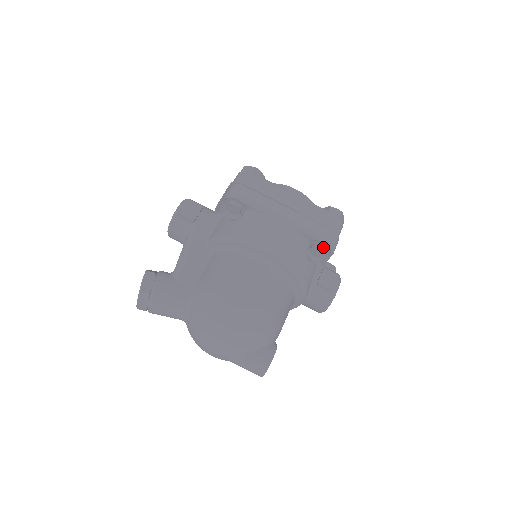
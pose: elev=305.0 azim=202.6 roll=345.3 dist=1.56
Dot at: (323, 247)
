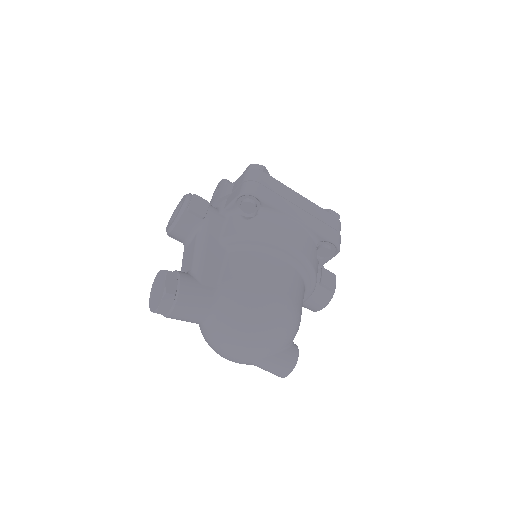
Dot at: (331, 248)
